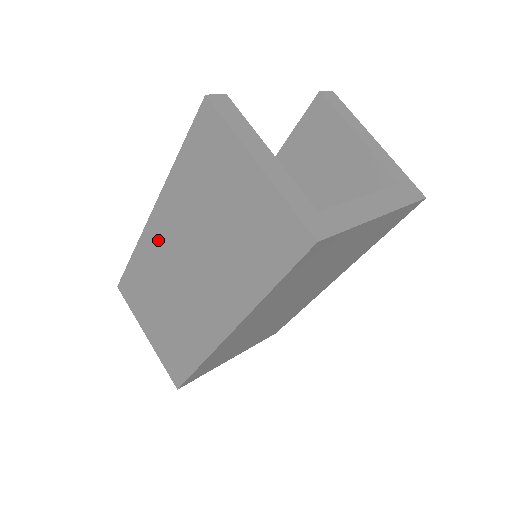
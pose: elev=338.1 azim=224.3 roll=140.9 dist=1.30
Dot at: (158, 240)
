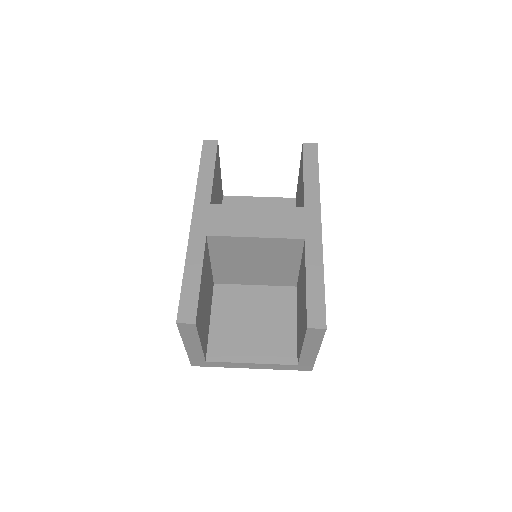
Dot at: occluded
